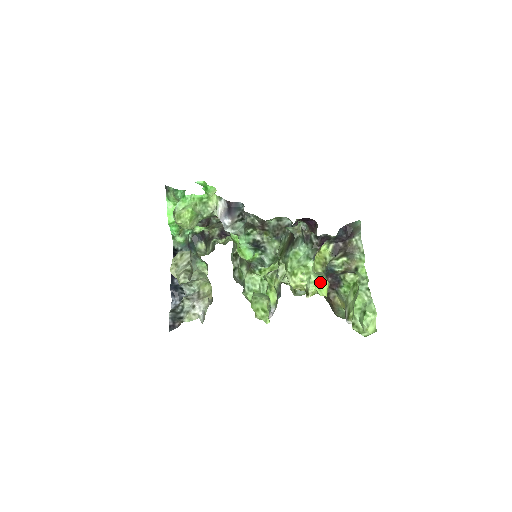
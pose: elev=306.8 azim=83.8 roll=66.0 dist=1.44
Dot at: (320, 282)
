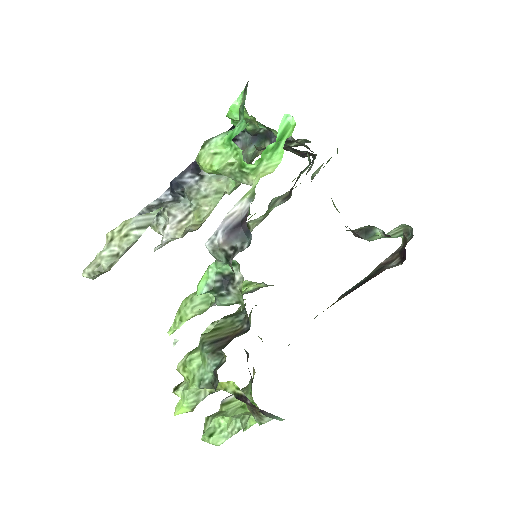
Dot at: (184, 404)
